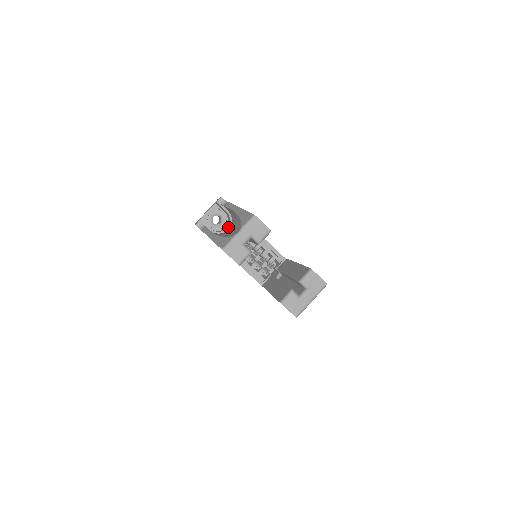
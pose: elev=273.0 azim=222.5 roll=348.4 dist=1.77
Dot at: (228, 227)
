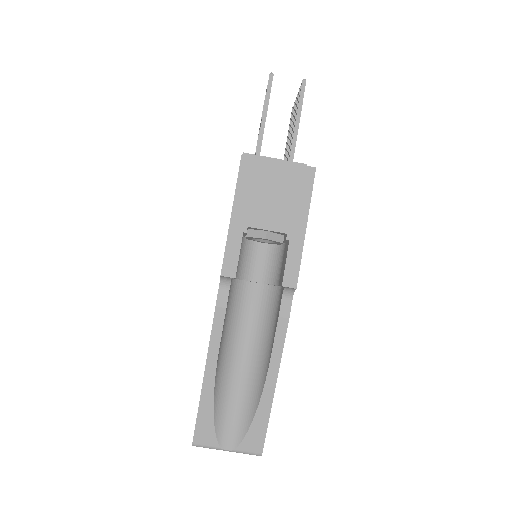
Dot at: (258, 283)
